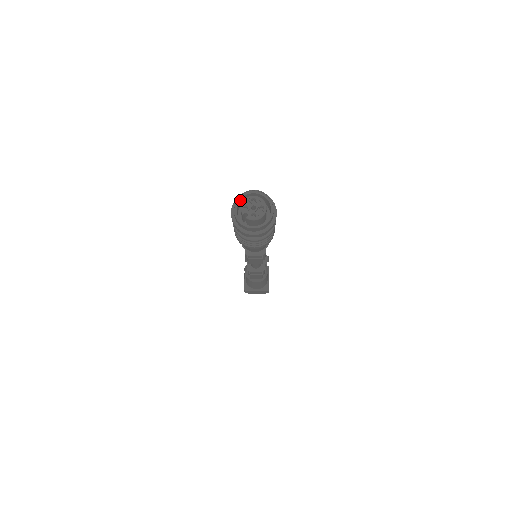
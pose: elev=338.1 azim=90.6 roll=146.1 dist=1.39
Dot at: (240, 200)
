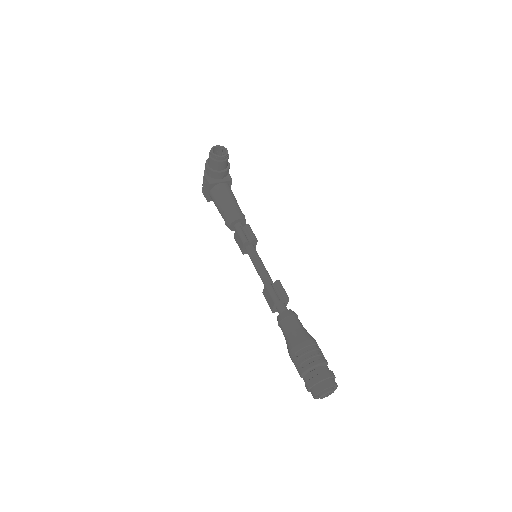
Dot at: (318, 390)
